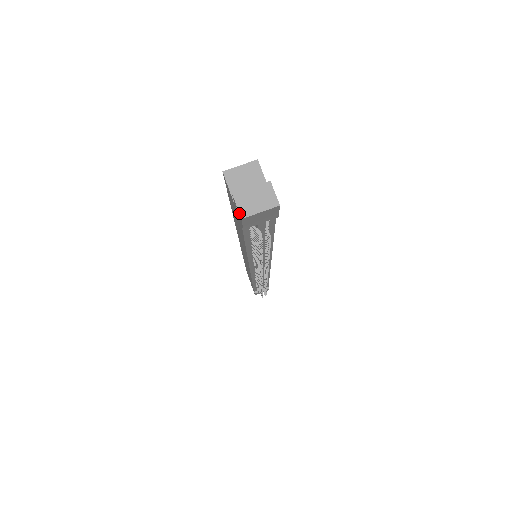
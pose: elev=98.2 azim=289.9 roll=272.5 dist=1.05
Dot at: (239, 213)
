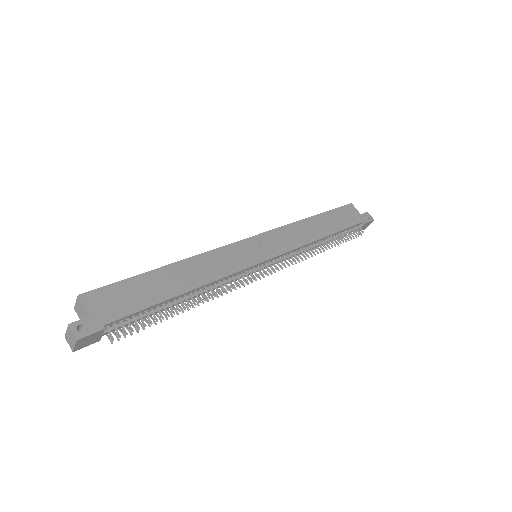
Dot at: (71, 349)
